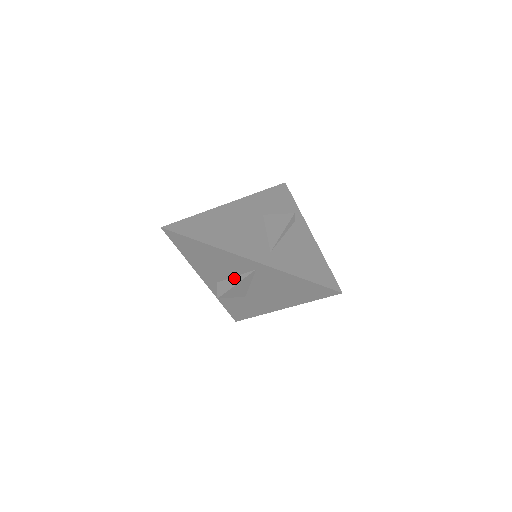
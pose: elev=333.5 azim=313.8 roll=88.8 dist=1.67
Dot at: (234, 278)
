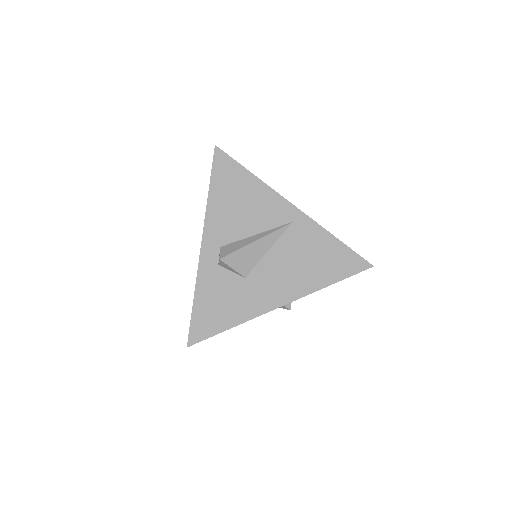
Dot at: (255, 236)
